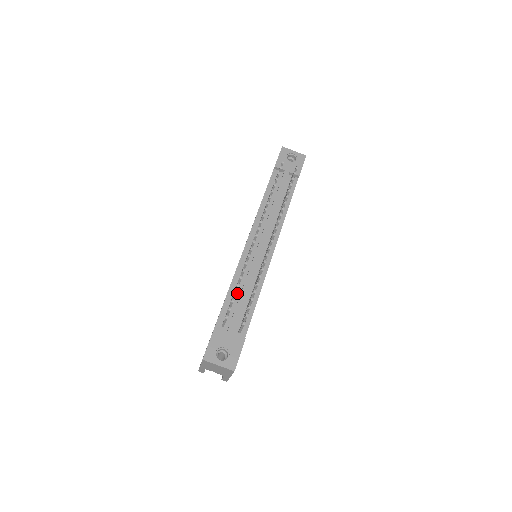
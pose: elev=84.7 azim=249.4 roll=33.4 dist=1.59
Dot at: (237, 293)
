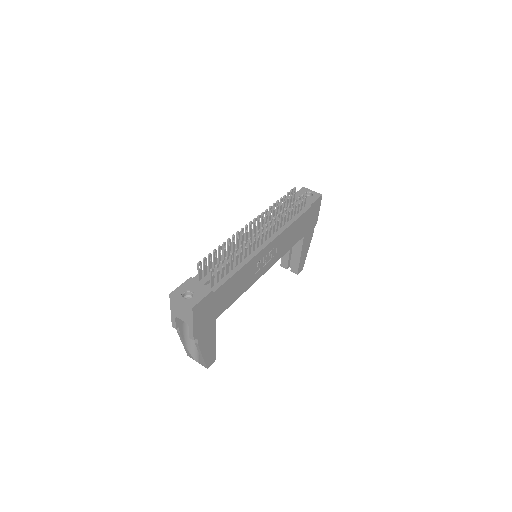
Dot at: occluded
